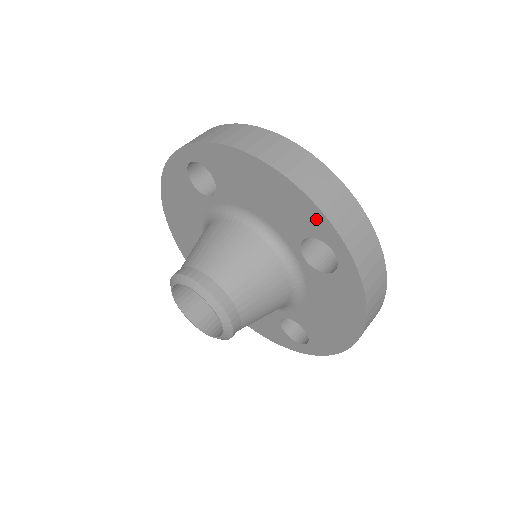
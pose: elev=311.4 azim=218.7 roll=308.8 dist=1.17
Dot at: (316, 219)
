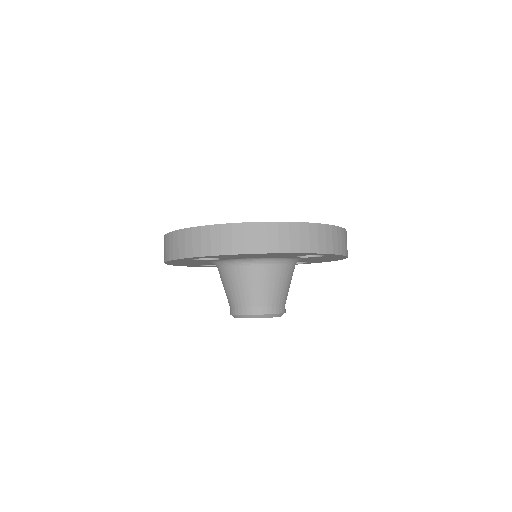
Dot at: (306, 254)
